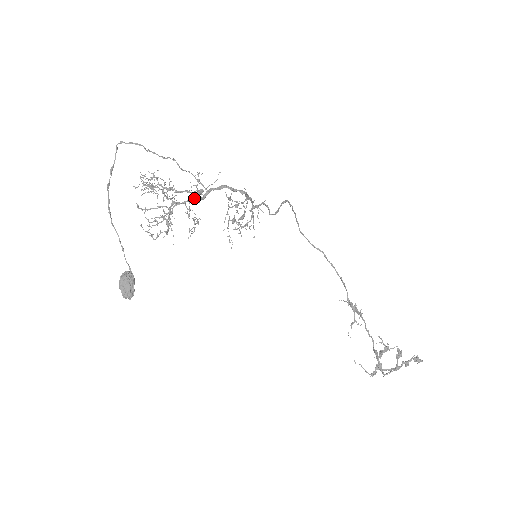
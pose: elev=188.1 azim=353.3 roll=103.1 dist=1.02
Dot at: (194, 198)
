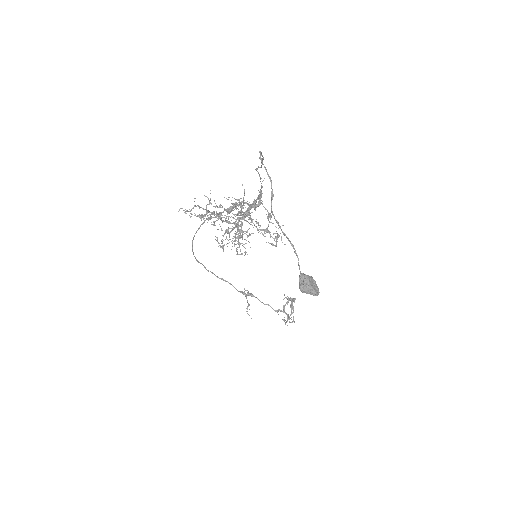
Dot at: (224, 217)
